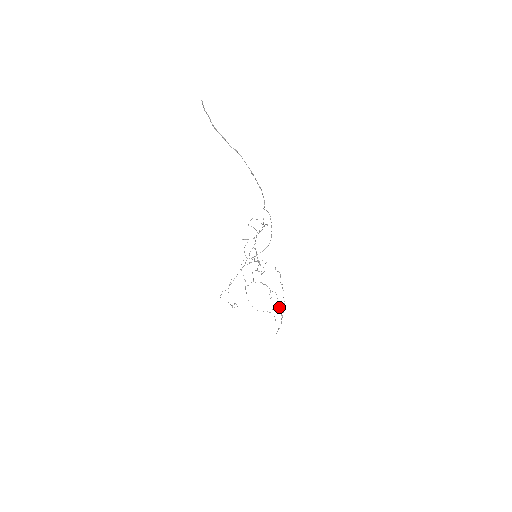
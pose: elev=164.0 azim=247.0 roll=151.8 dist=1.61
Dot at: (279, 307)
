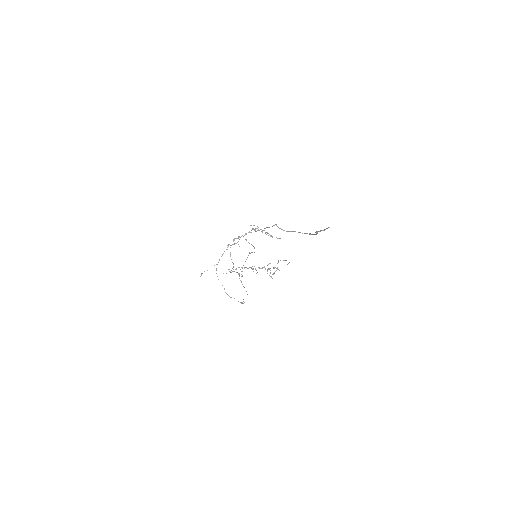
Dot at: occluded
